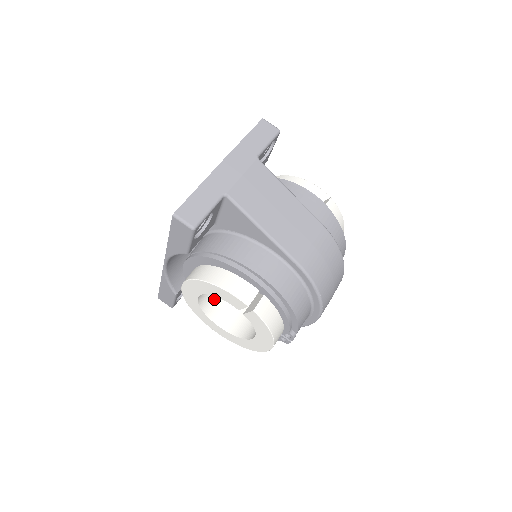
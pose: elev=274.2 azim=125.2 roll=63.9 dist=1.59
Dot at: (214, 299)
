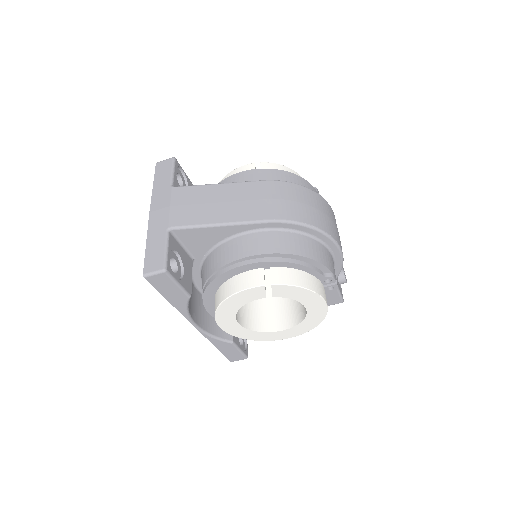
Dot at: (257, 316)
